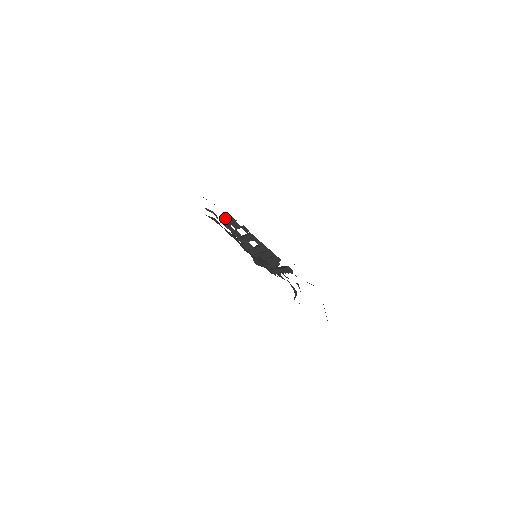
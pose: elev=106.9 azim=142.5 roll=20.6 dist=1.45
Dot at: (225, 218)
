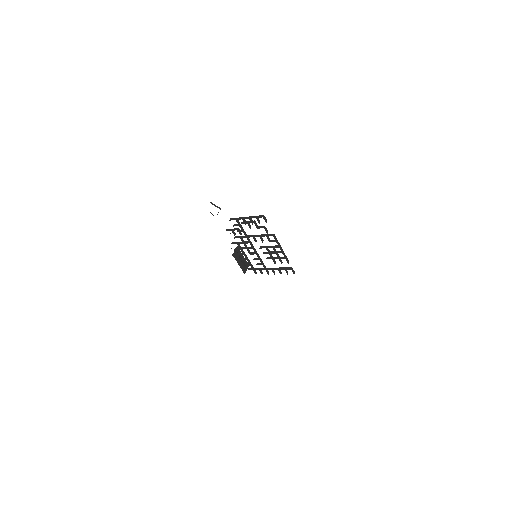
Dot at: occluded
